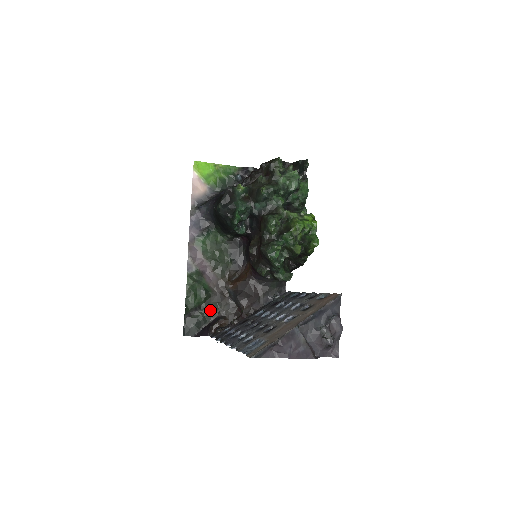
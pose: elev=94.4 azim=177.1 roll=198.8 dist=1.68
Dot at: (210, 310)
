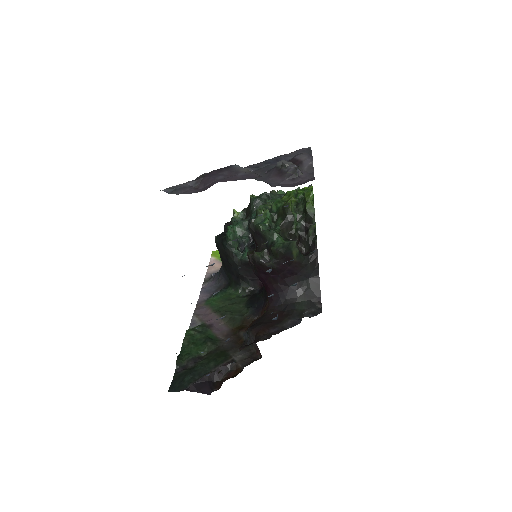
Dot at: (214, 359)
